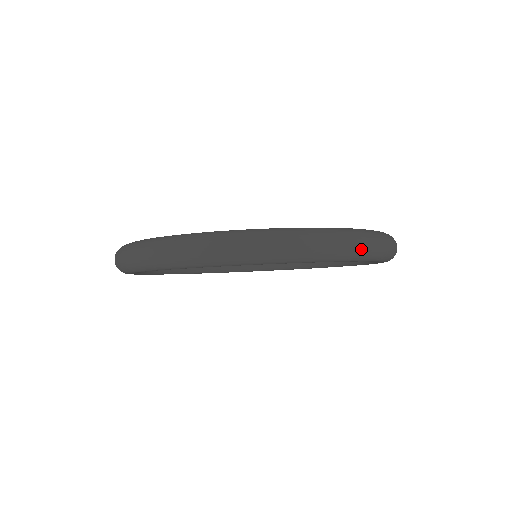
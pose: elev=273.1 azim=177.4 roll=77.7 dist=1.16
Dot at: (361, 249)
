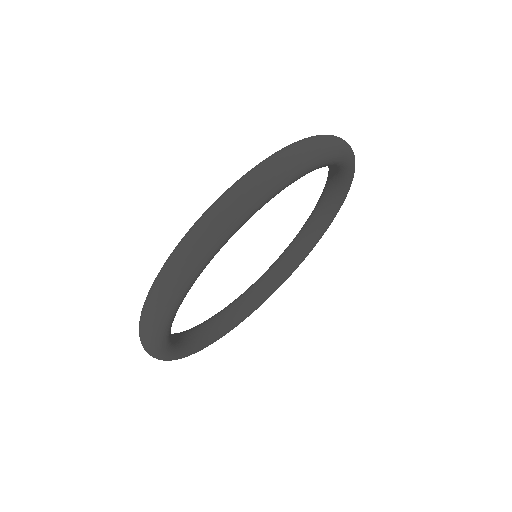
Dot at: (267, 178)
